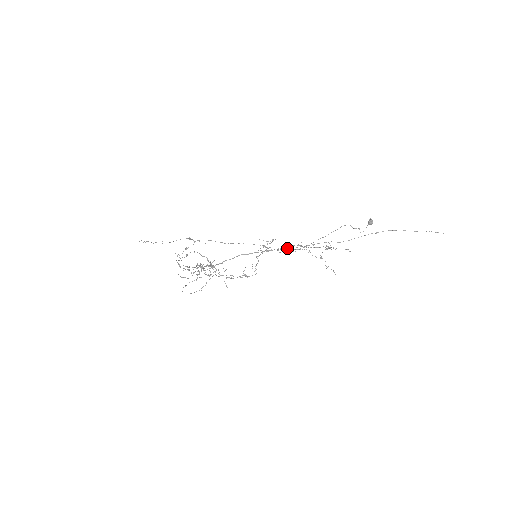
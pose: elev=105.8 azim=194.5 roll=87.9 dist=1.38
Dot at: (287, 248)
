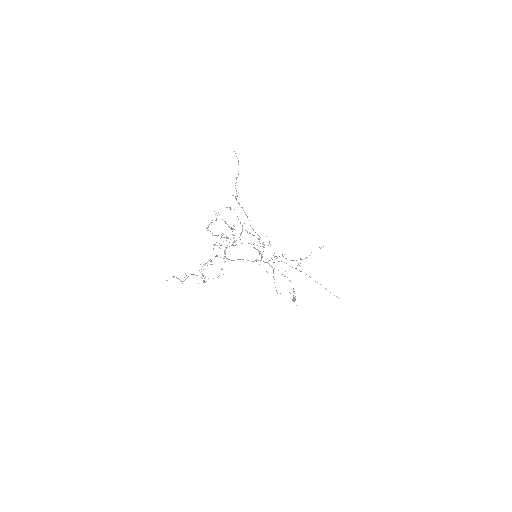
Dot at: occluded
